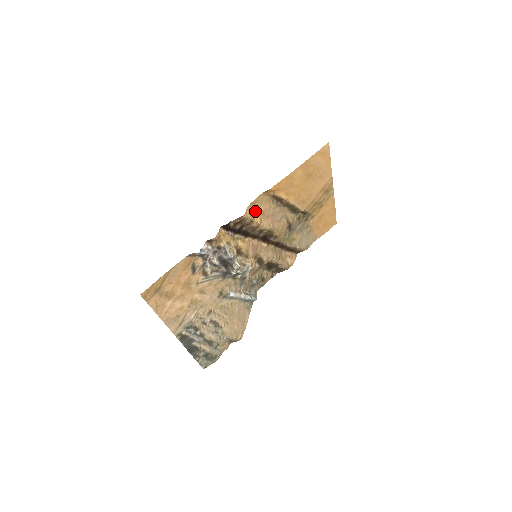
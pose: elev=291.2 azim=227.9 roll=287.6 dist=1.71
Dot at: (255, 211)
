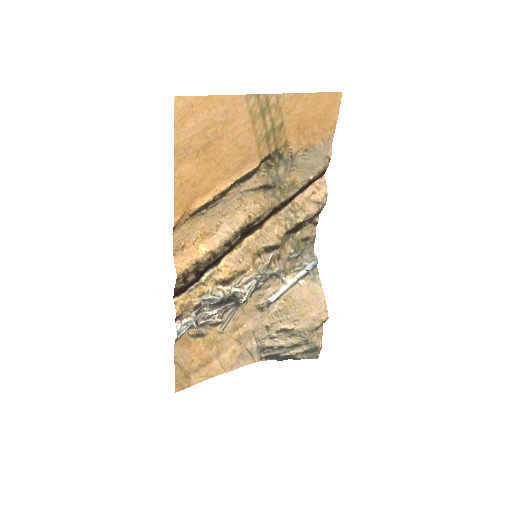
Dot at: (191, 248)
